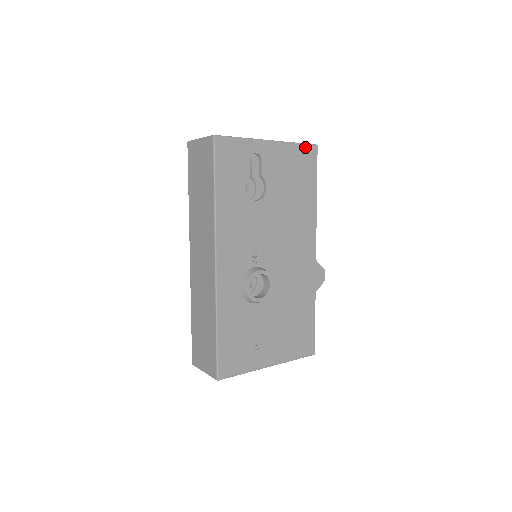
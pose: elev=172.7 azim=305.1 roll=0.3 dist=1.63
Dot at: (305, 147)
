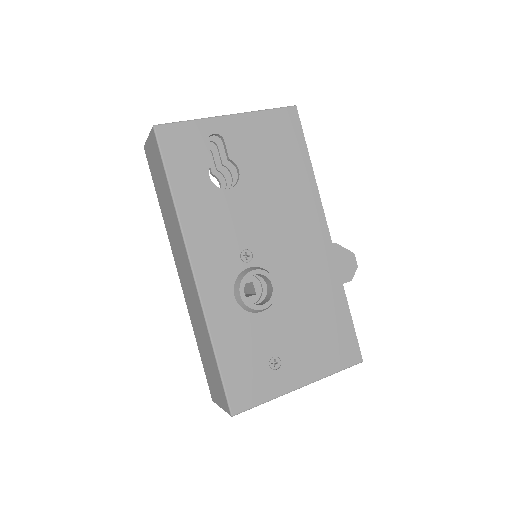
Dot at: (279, 112)
